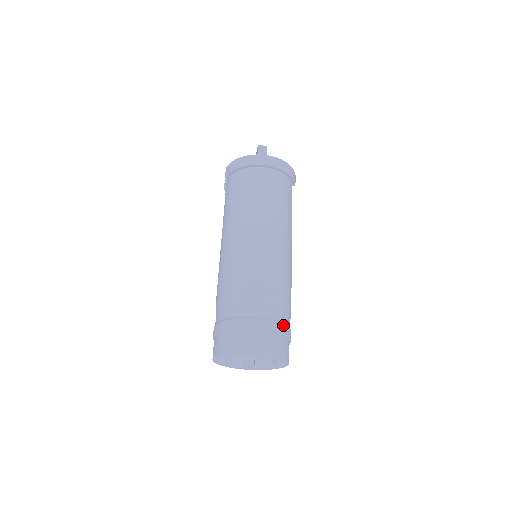
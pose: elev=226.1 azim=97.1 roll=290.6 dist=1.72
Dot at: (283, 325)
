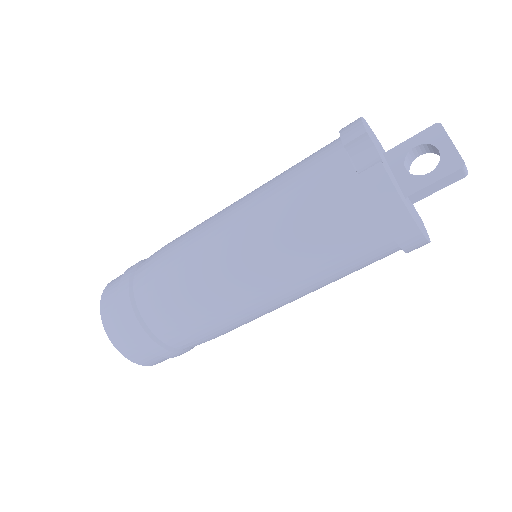
Dot at: occluded
